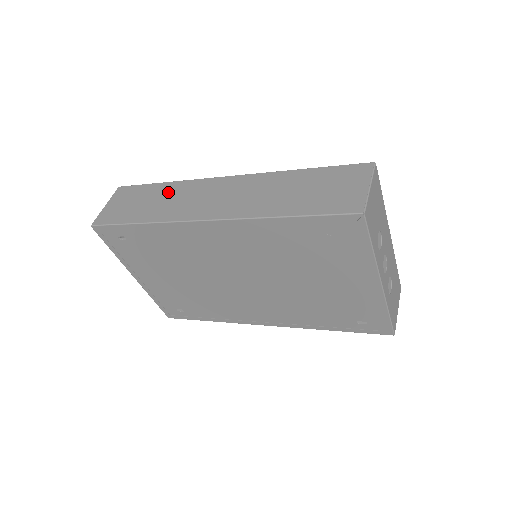
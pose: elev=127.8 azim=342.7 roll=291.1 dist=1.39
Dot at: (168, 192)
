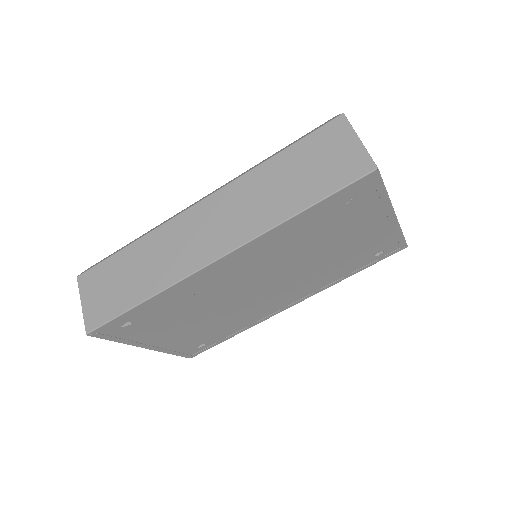
Dot at: (145, 253)
